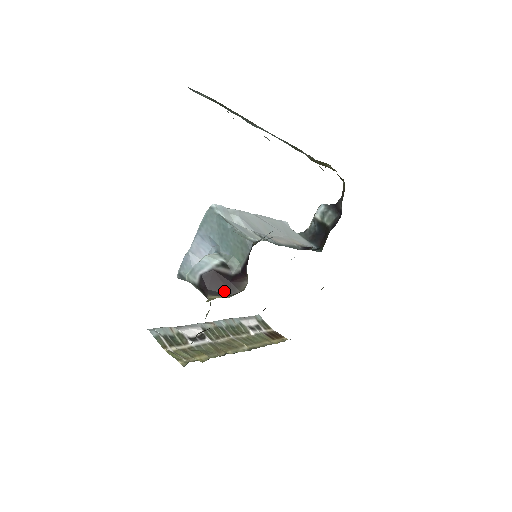
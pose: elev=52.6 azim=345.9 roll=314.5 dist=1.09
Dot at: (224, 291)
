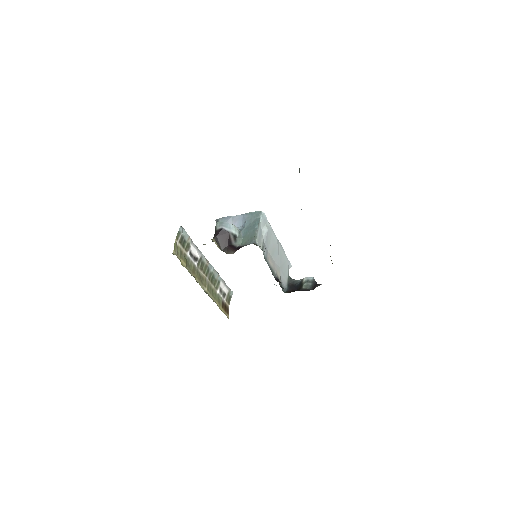
Dot at: (221, 245)
